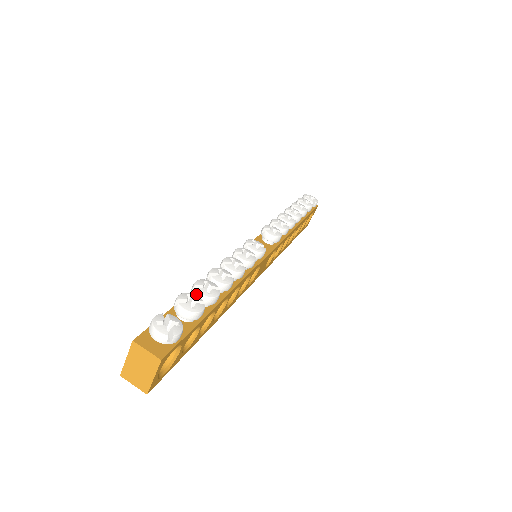
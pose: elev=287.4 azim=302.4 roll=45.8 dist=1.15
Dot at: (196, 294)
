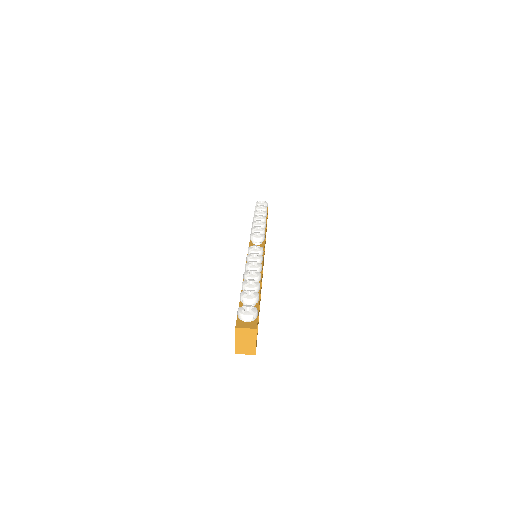
Dot at: occluded
